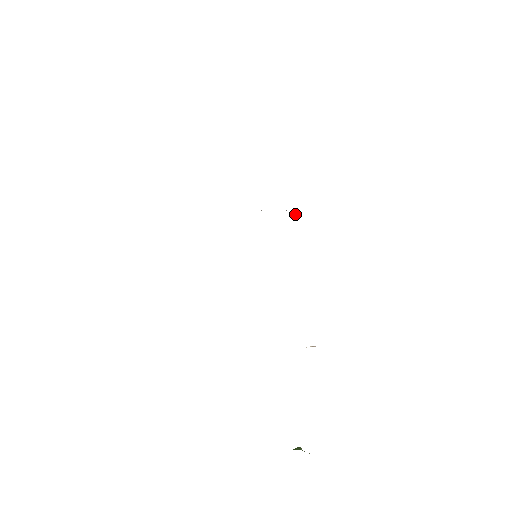
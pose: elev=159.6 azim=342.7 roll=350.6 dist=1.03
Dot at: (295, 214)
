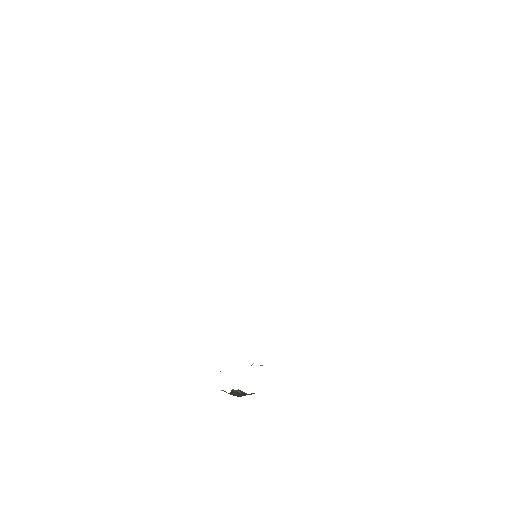
Dot at: occluded
